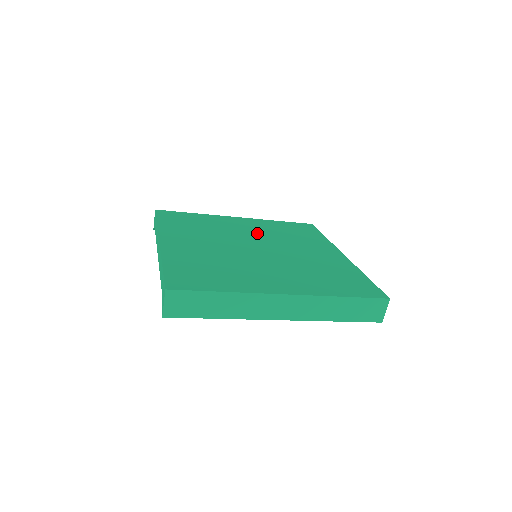
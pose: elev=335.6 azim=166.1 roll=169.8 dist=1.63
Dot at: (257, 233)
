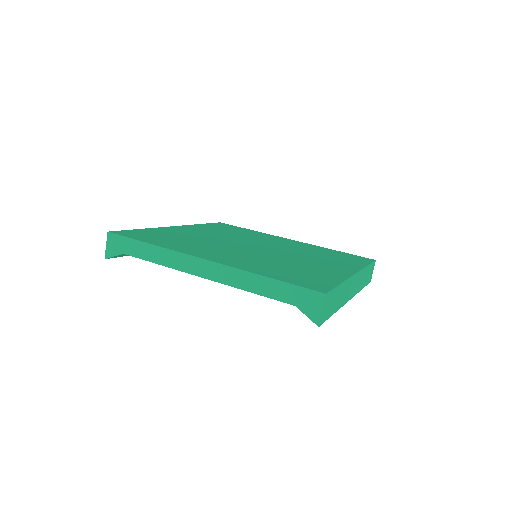
Dot at: (223, 236)
